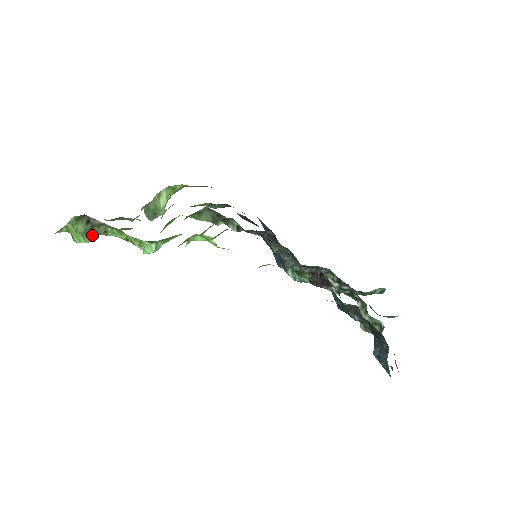
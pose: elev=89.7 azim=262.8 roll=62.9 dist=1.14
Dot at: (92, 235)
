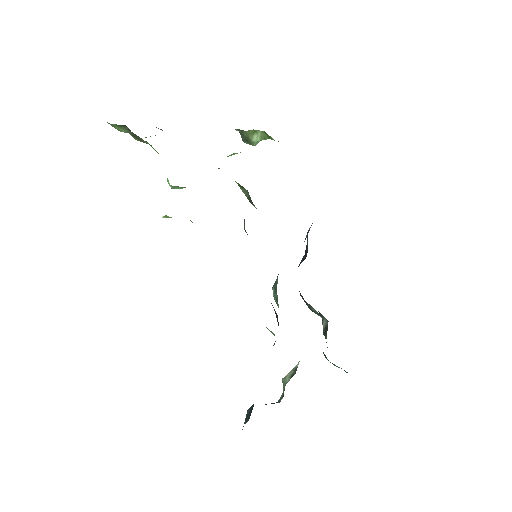
Dot at: (137, 138)
